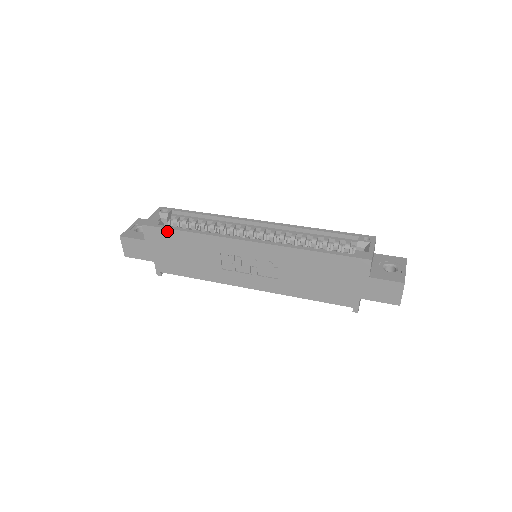
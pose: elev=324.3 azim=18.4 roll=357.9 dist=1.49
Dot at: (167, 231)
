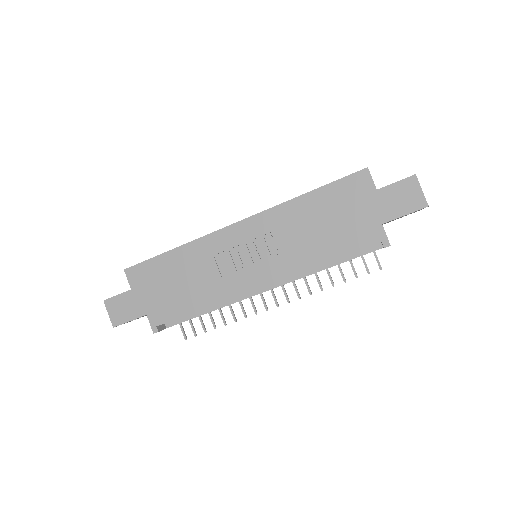
Dot at: (152, 262)
